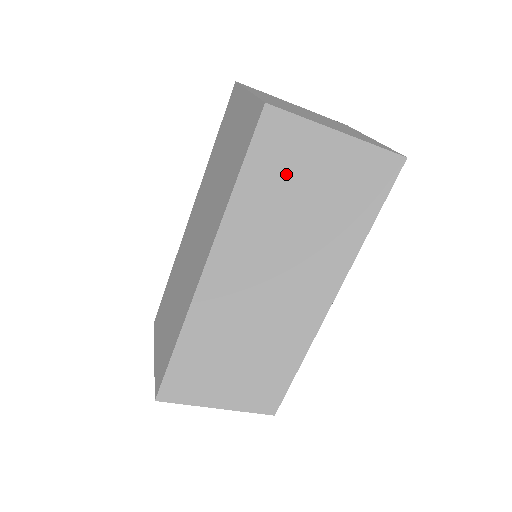
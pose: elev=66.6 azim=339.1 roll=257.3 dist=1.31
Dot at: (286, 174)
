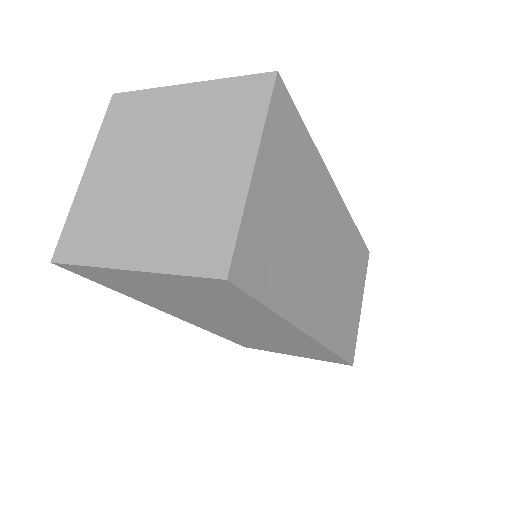
Dot at: (138, 288)
